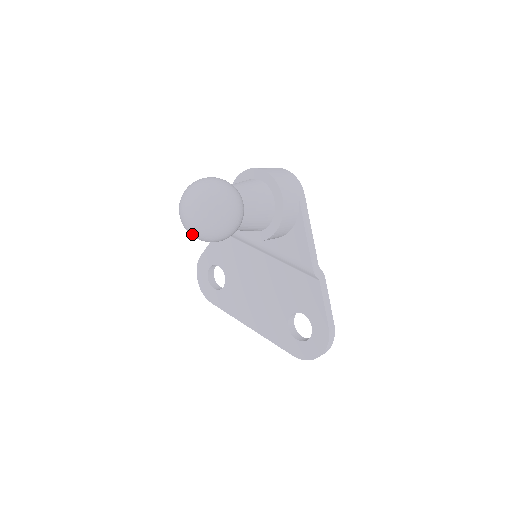
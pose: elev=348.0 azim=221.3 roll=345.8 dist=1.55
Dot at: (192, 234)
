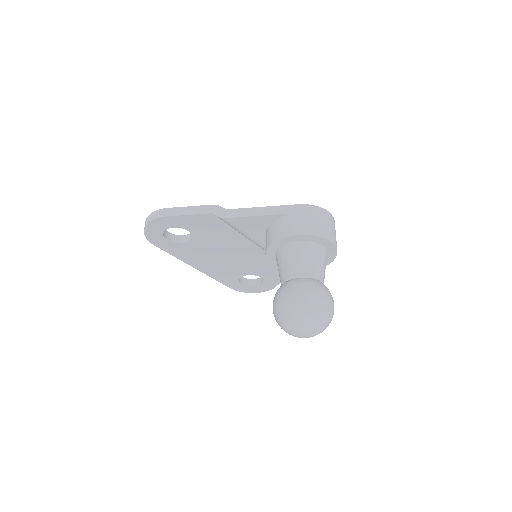
Dot at: occluded
